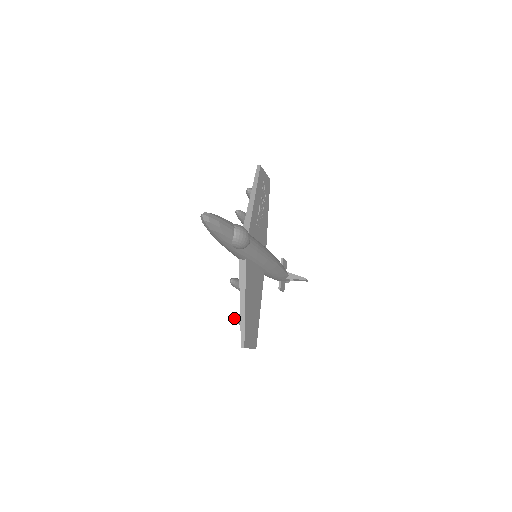
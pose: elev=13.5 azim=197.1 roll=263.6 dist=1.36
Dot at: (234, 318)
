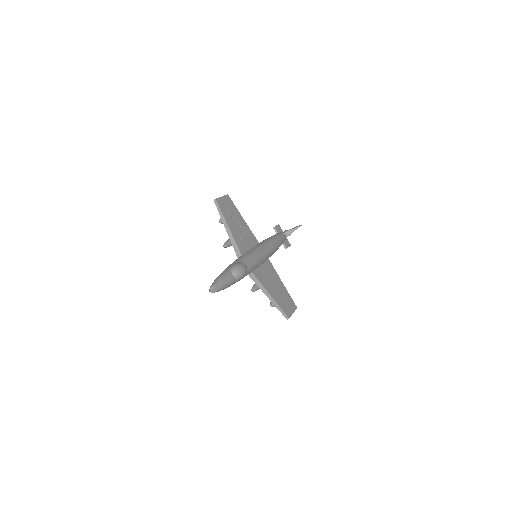
Dot at: occluded
